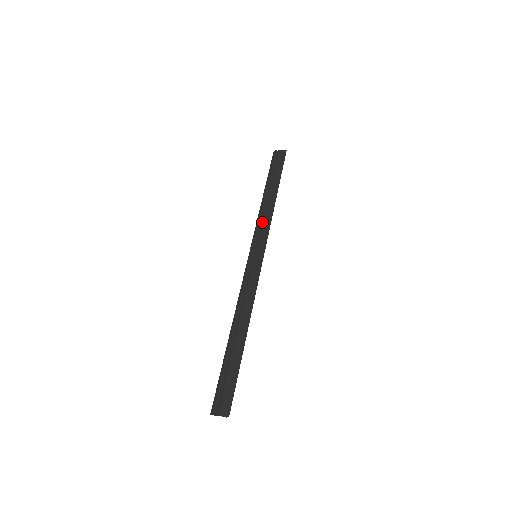
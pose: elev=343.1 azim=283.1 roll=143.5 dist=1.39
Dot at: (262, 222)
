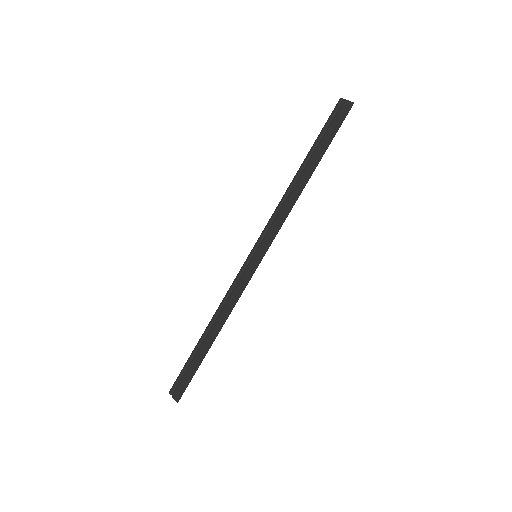
Dot at: (278, 214)
